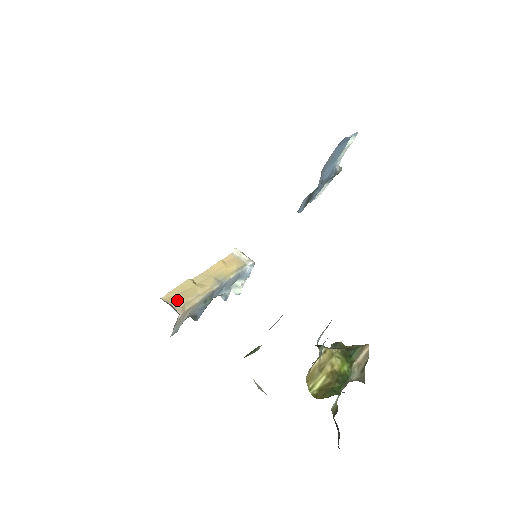
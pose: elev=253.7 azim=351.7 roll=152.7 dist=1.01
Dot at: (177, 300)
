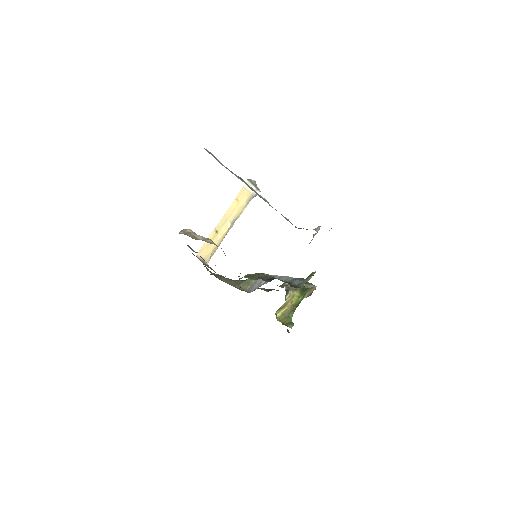
Dot at: (206, 254)
